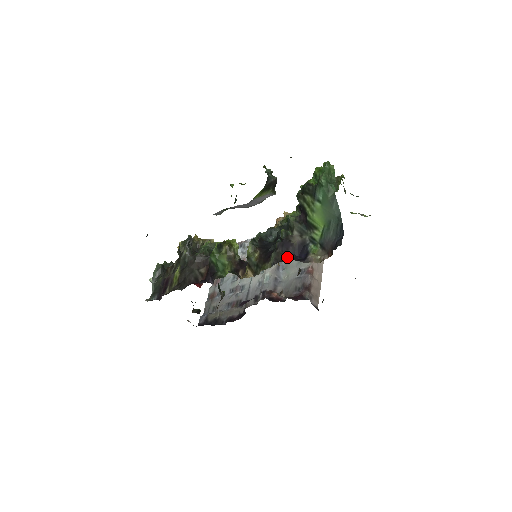
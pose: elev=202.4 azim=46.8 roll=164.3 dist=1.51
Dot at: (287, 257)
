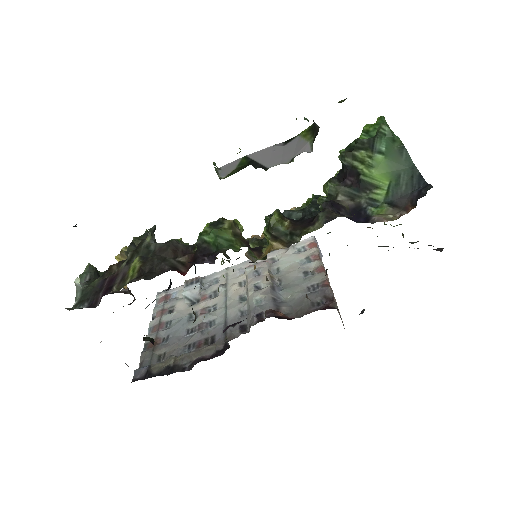
Dot at: (344, 216)
